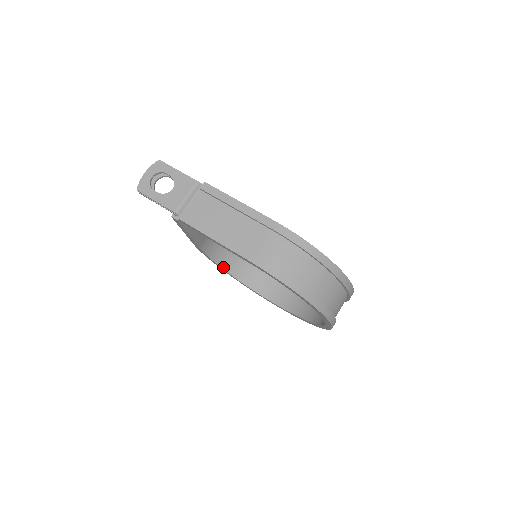
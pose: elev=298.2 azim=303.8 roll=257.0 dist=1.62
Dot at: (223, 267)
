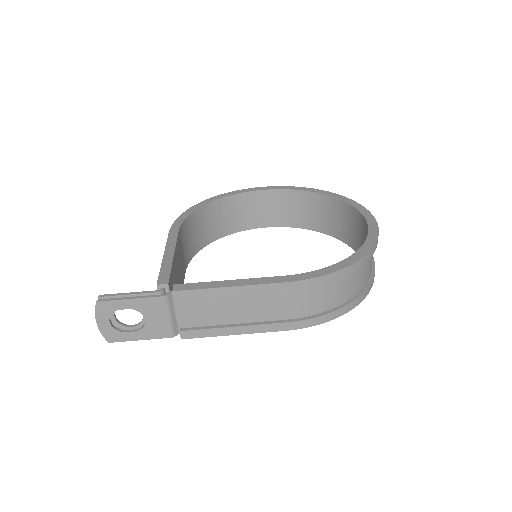
Dot at: (208, 243)
